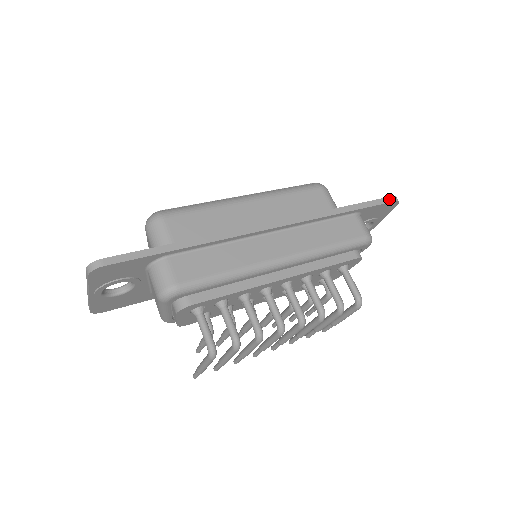
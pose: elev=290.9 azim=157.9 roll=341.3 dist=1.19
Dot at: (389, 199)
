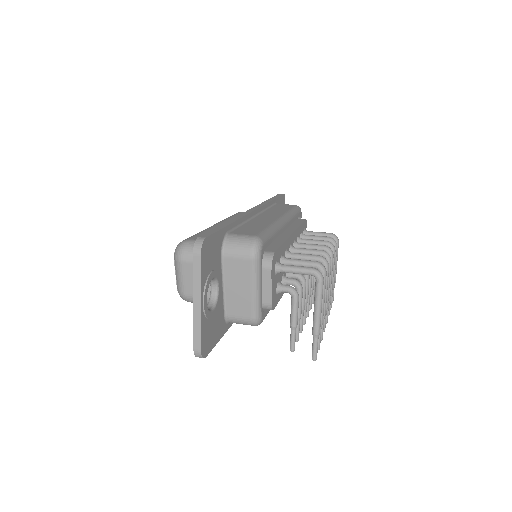
Dot at: (280, 194)
